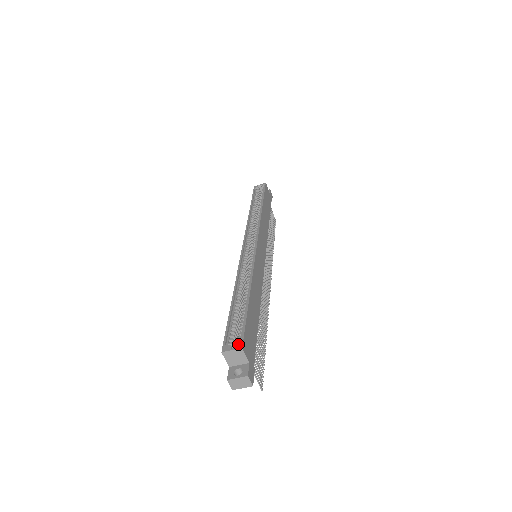
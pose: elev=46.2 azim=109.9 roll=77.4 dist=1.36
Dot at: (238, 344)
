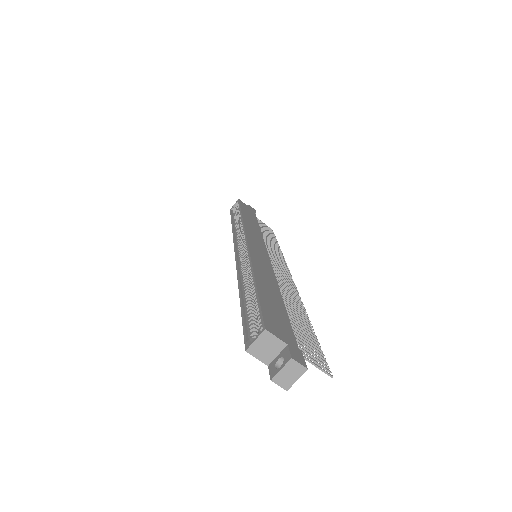
Dot at: (259, 329)
